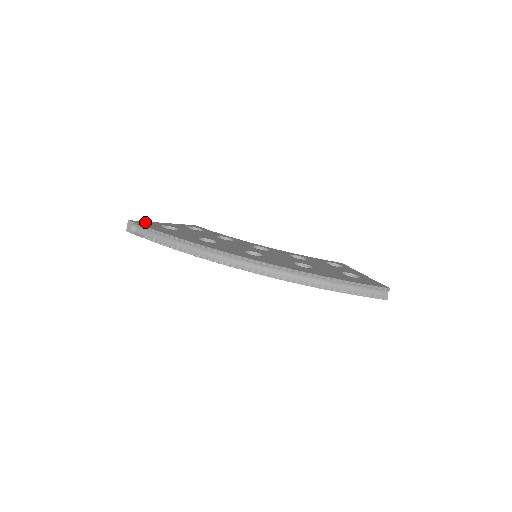
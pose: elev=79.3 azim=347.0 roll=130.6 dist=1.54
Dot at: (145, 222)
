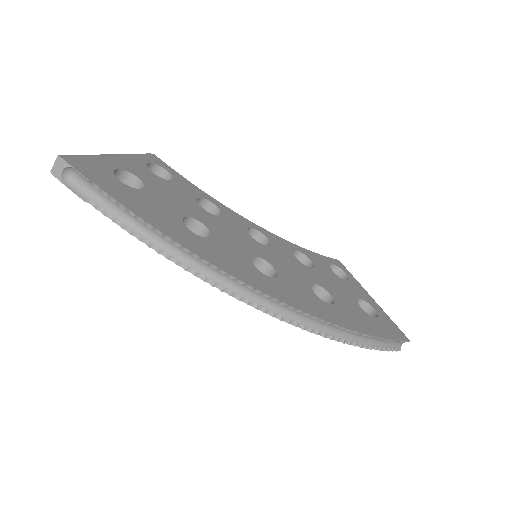
Dot at: (88, 161)
